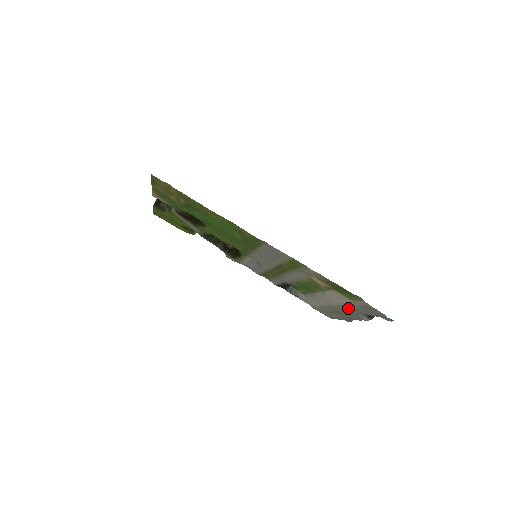
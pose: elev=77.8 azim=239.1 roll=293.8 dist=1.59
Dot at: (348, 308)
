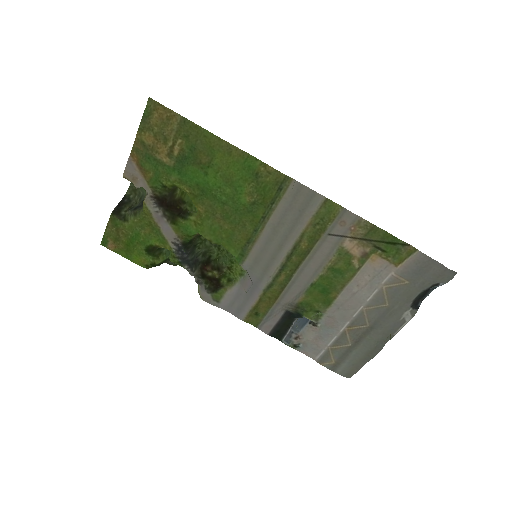
Dot at: (386, 300)
